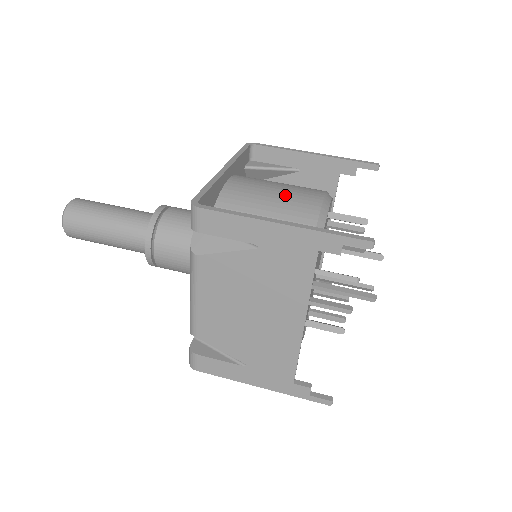
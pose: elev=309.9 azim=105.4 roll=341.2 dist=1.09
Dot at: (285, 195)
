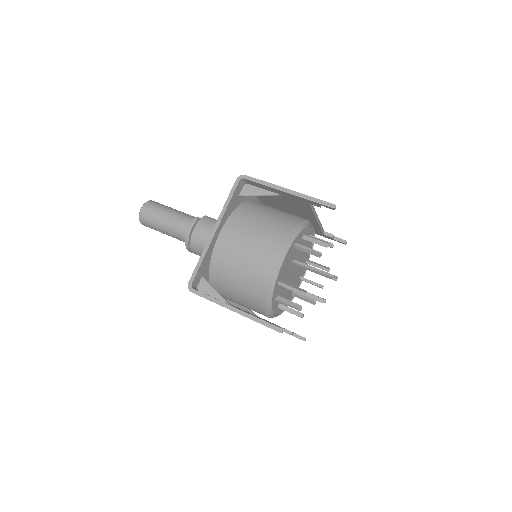
Dot at: (253, 255)
